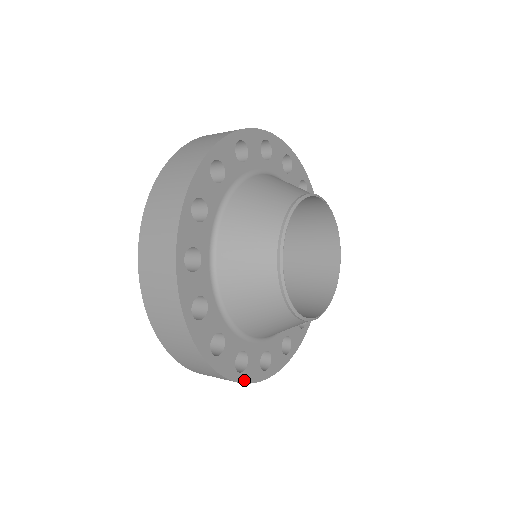
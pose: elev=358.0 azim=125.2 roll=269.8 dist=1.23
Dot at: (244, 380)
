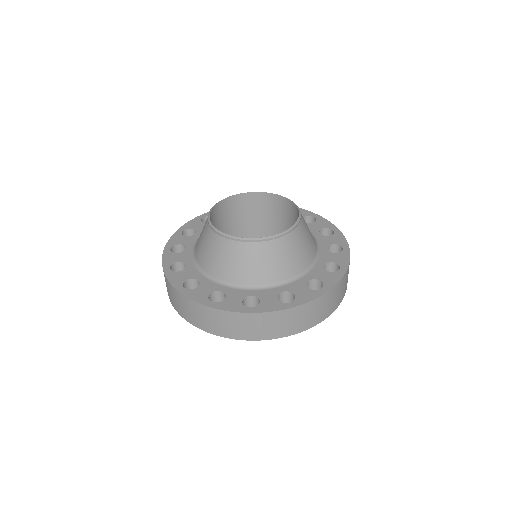
Dot at: (260, 311)
